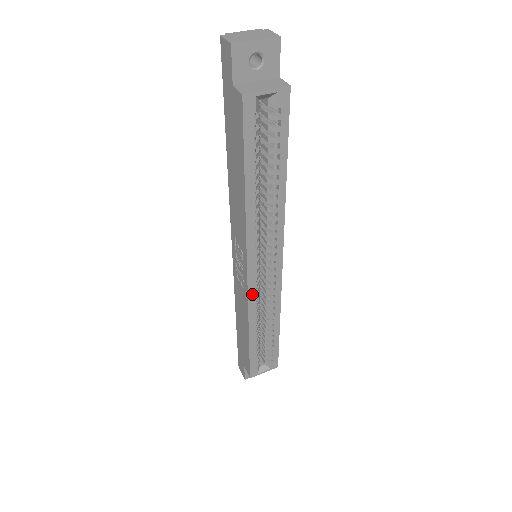
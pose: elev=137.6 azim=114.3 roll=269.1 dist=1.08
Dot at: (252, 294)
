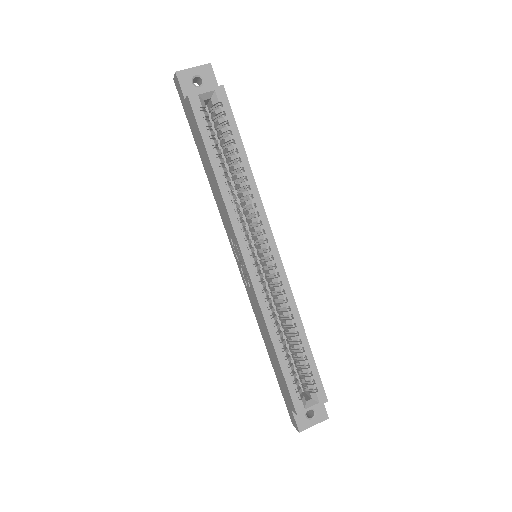
Dot at: (258, 288)
